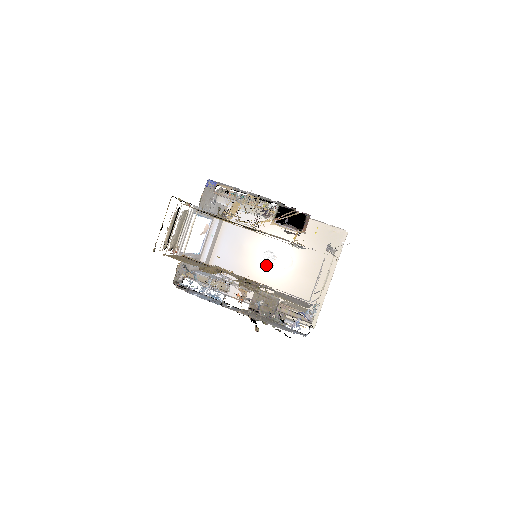
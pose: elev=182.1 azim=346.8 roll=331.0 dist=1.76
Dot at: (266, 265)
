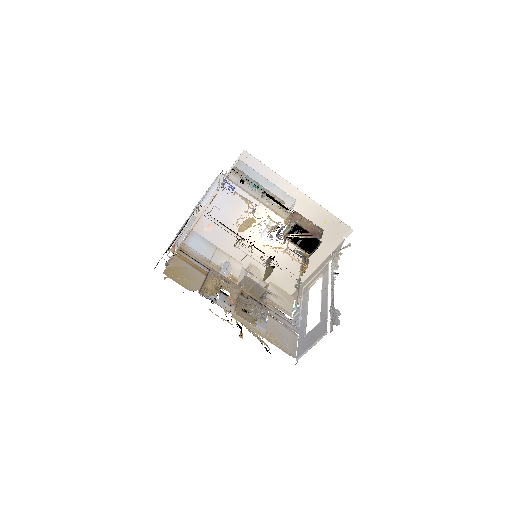
Dot at: (260, 233)
